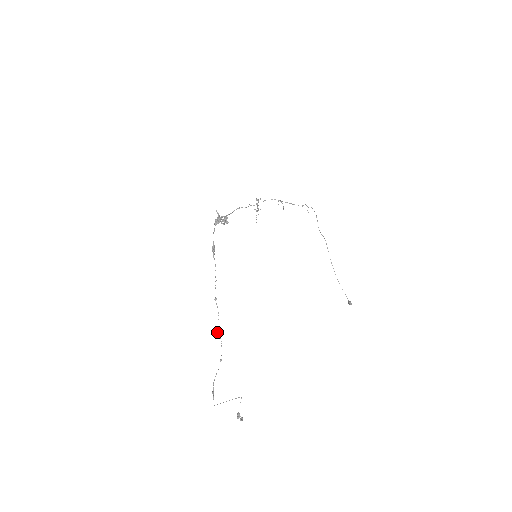
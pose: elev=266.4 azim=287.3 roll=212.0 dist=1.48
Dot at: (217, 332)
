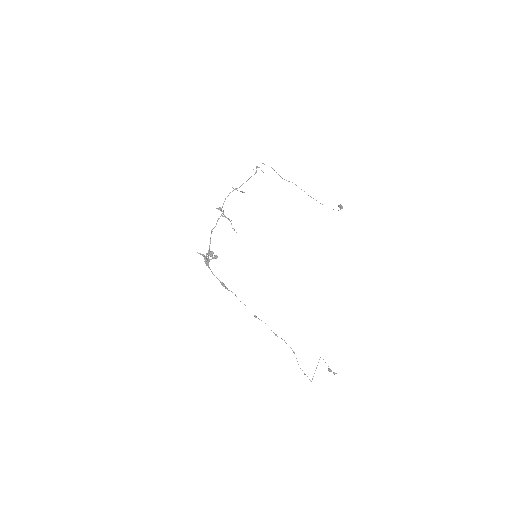
Dot at: occluded
